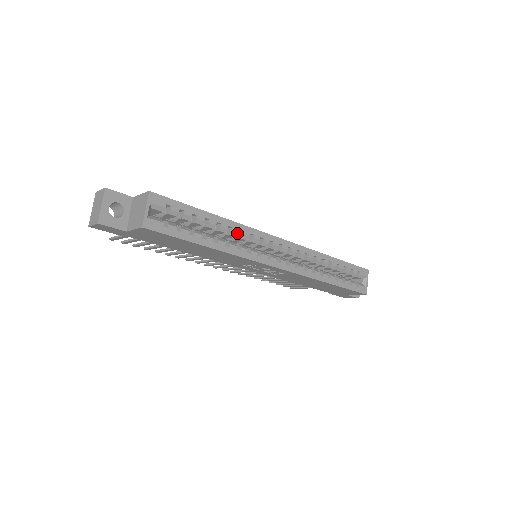
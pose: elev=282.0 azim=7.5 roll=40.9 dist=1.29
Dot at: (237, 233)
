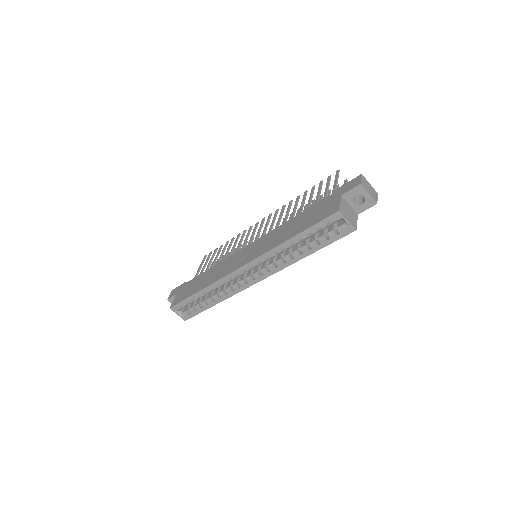
Dot at: (217, 288)
